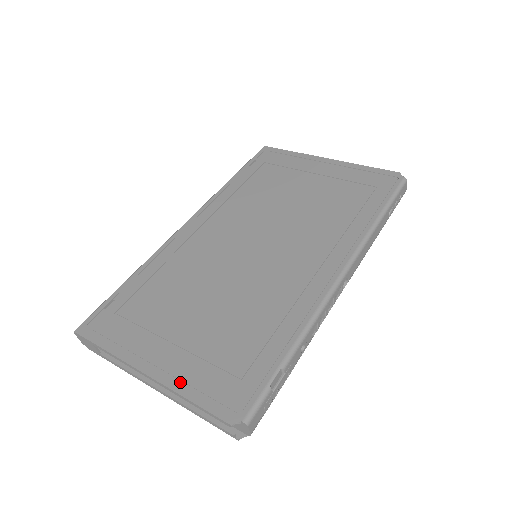
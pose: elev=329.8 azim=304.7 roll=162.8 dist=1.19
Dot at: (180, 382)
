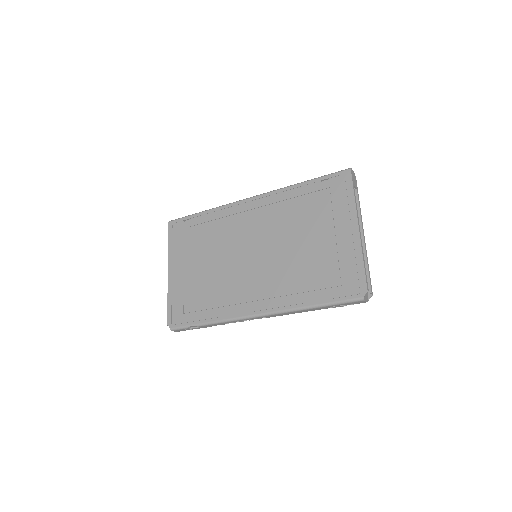
Dot at: (171, 290)
